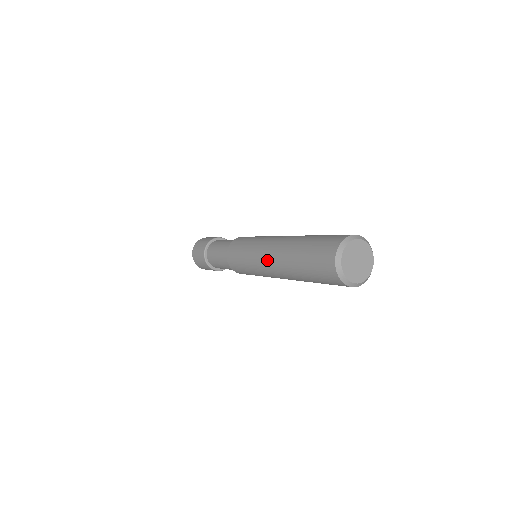
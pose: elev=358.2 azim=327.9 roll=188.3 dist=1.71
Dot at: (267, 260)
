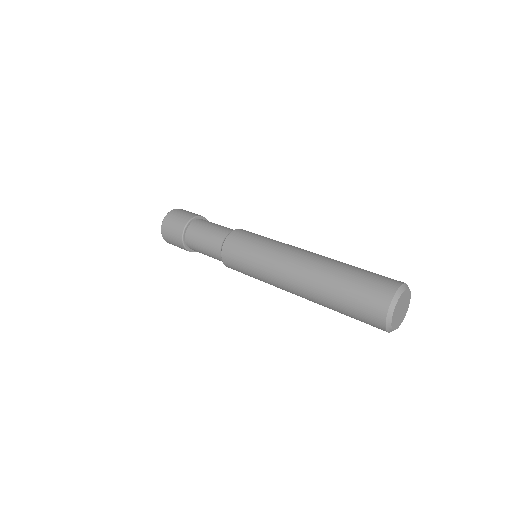
Dot at: (287, 279)
